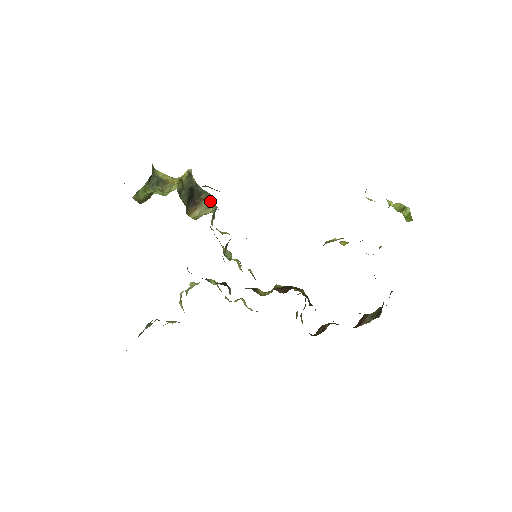
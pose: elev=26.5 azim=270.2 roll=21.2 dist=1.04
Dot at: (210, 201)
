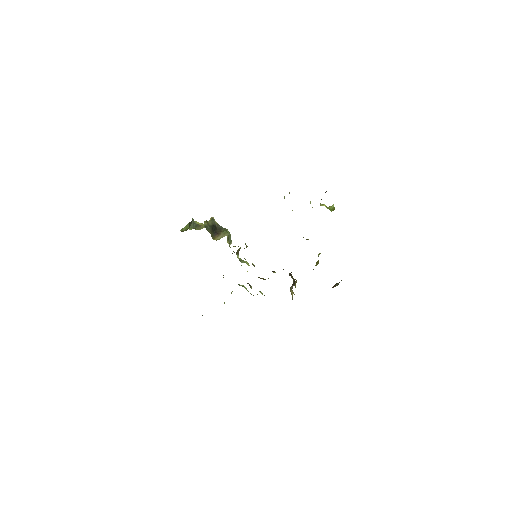
Dot at: (226, 231)
